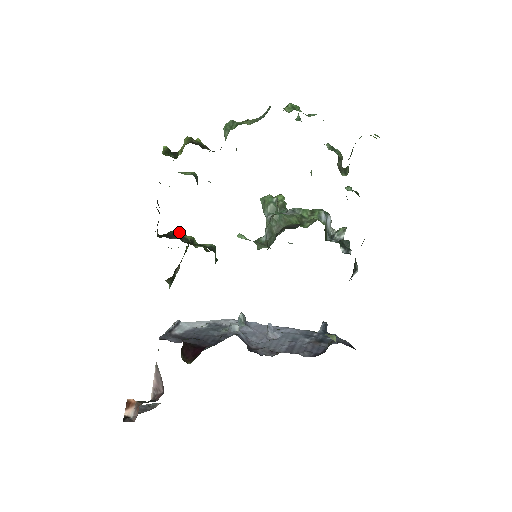
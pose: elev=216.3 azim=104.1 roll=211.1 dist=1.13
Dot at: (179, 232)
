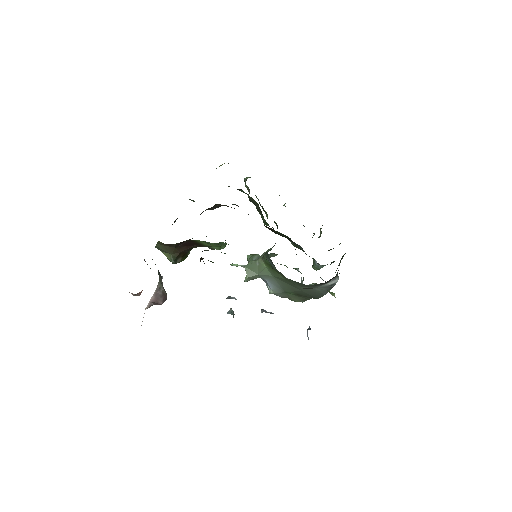
Dot at: occluded
